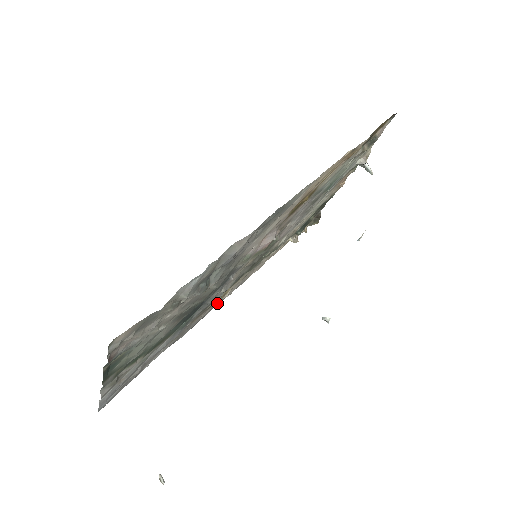
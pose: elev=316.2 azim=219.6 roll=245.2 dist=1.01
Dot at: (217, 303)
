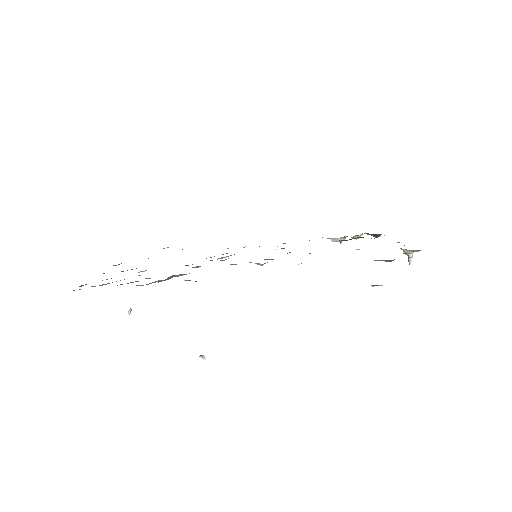
Dot at: occluded
